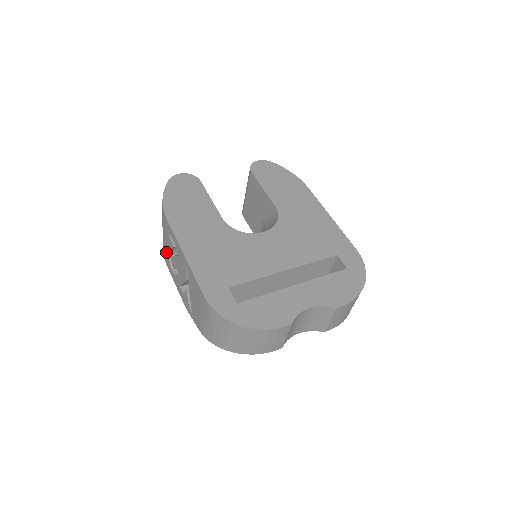
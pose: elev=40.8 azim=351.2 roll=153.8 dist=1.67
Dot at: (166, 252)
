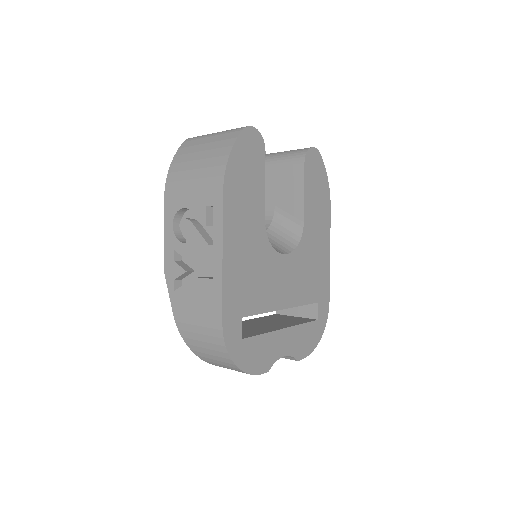
Dot at: (179, 200)
